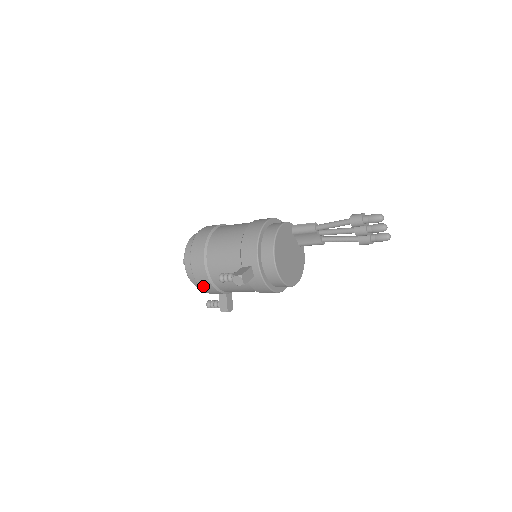
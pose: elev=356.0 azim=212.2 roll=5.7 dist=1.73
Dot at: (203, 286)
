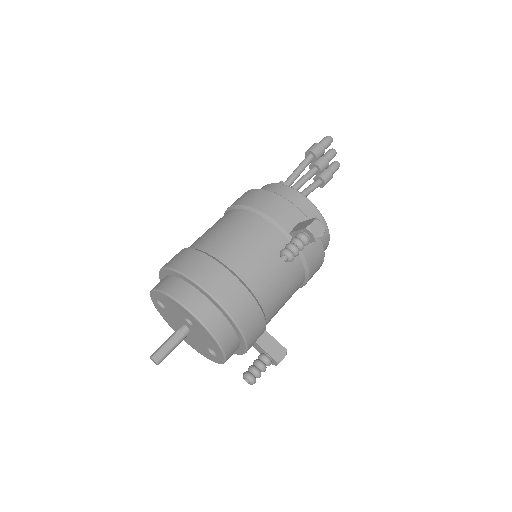
Dot at: (247, 324)
